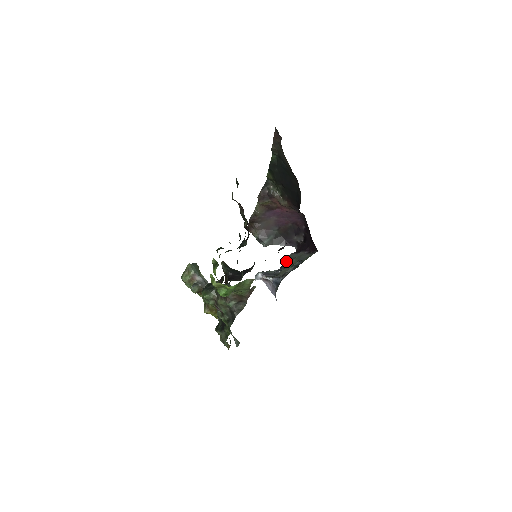
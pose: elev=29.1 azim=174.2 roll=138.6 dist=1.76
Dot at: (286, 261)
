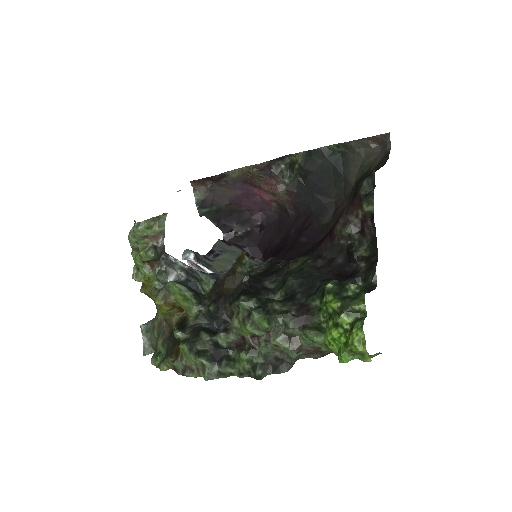
Dot at: (214, 248)
